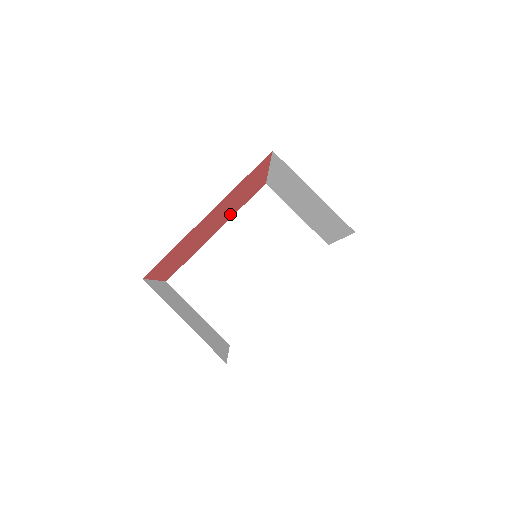
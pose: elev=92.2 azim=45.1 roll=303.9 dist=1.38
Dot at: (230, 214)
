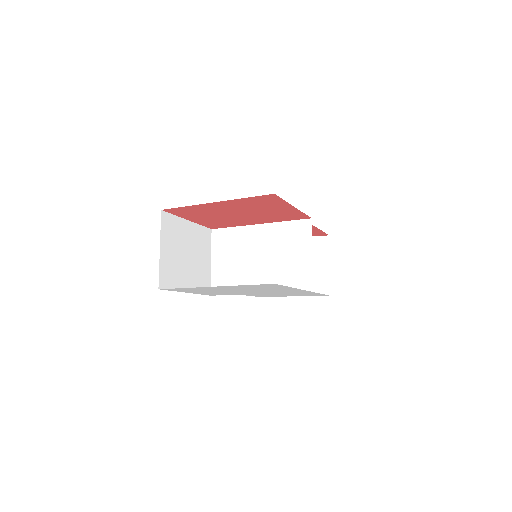
Dot at: (267, 218)
